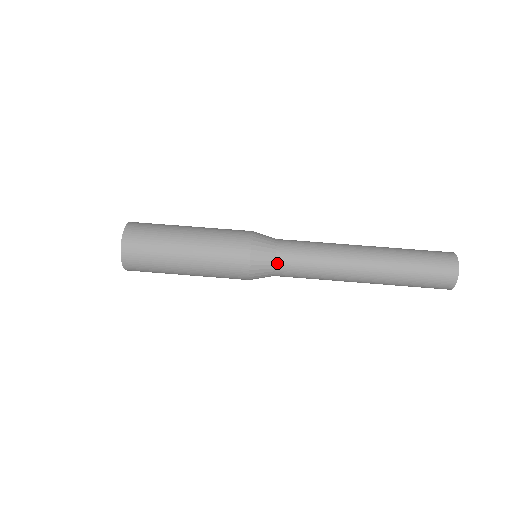
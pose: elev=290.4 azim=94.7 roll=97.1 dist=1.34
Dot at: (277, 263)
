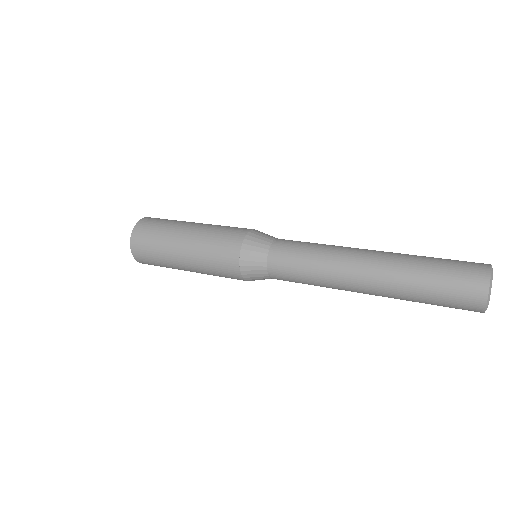
Dot at: (269, 265)
